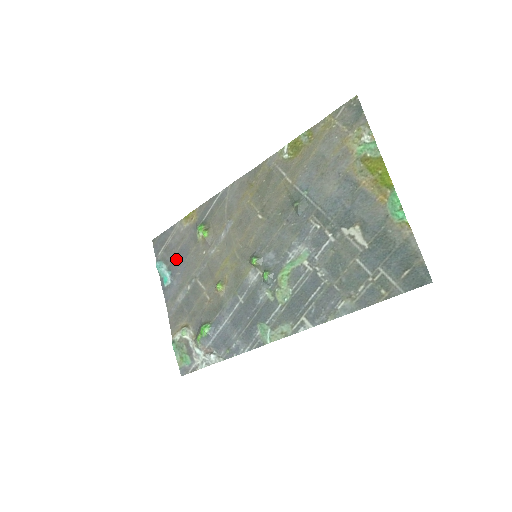
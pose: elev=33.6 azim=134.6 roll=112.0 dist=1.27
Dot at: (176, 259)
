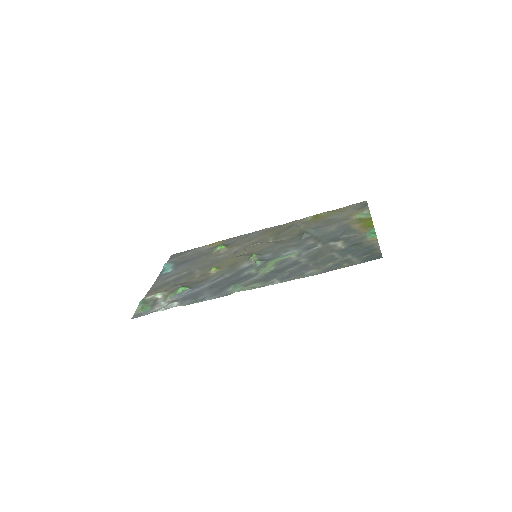
Dot at: (186, 261)
